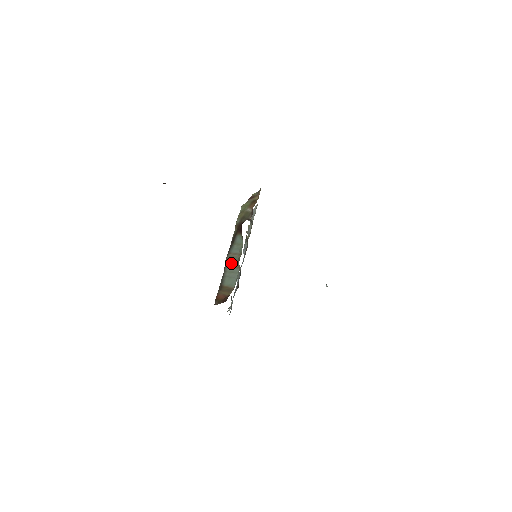
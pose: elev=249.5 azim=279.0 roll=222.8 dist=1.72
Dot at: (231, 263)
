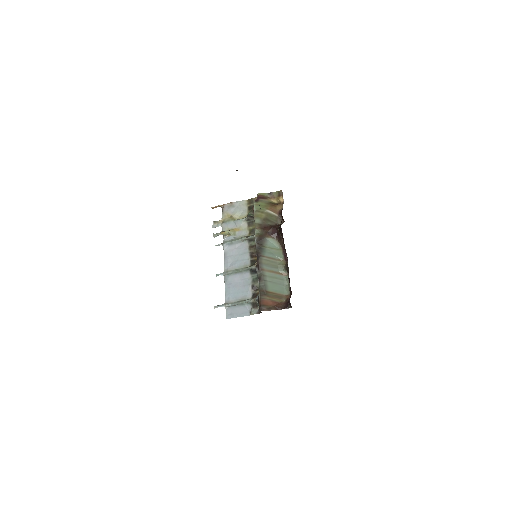
Dot at: (270, 268)
